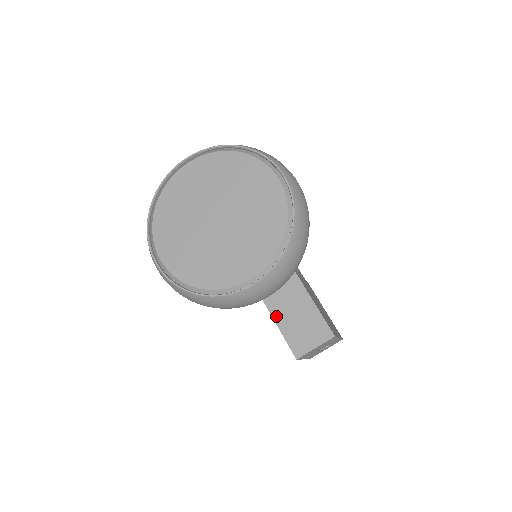
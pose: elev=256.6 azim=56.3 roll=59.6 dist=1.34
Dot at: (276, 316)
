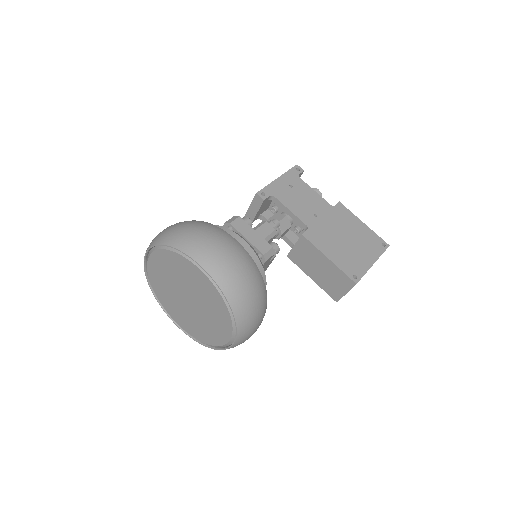
Dot at: (307, 272)
